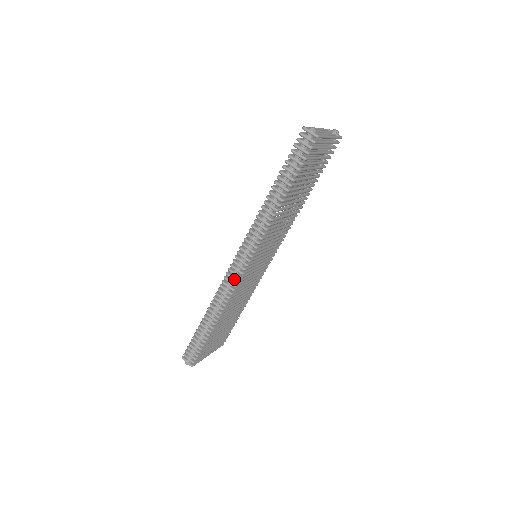
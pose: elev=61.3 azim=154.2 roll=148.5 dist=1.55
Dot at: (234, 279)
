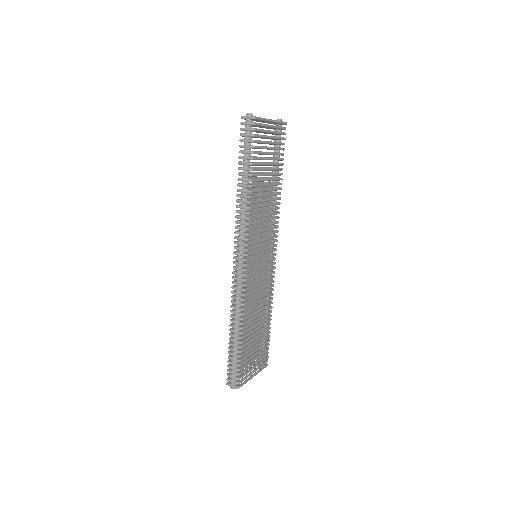
Dot at: (240, 279)
